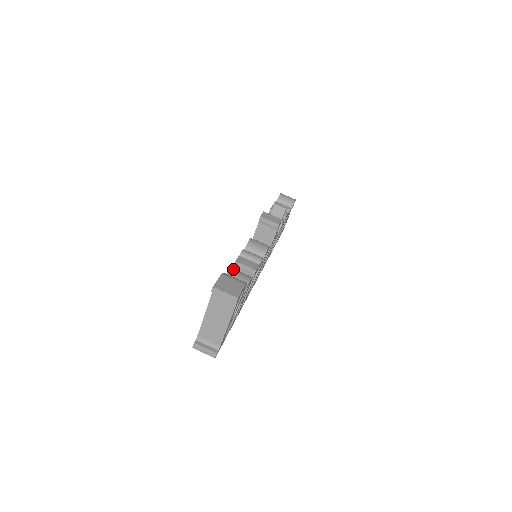
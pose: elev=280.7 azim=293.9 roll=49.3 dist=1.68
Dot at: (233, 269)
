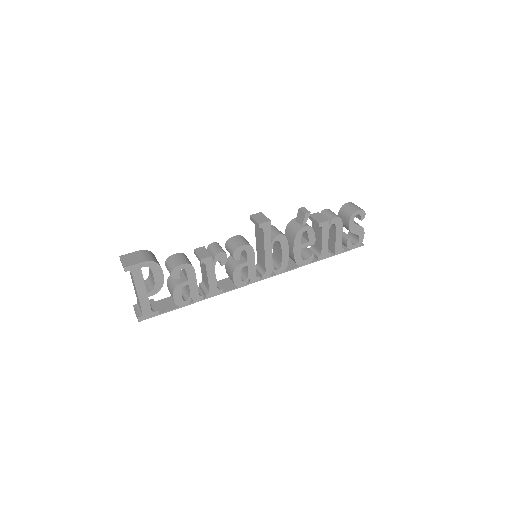
Dot at: (180, 254)
